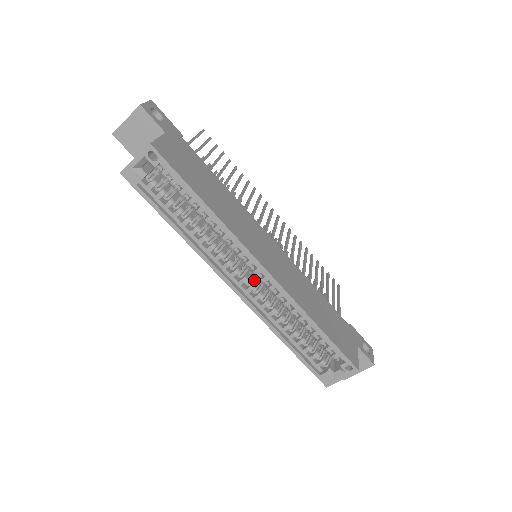
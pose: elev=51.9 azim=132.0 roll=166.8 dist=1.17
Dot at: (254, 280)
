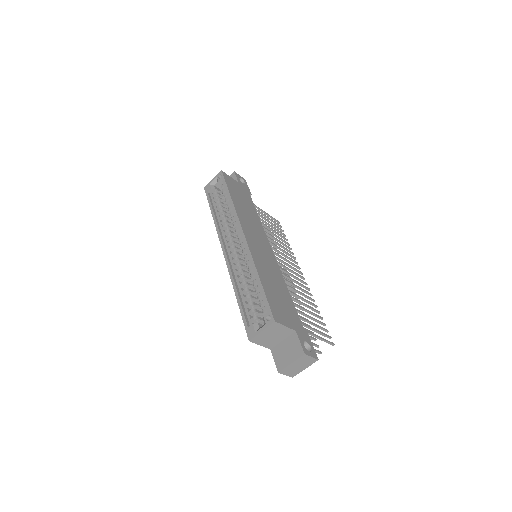
Dot at: (240, 254)
